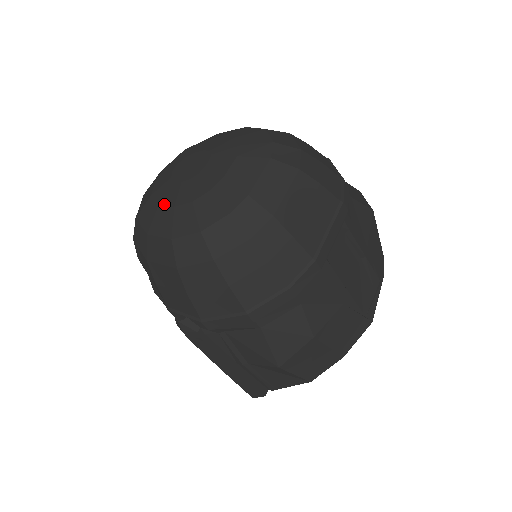
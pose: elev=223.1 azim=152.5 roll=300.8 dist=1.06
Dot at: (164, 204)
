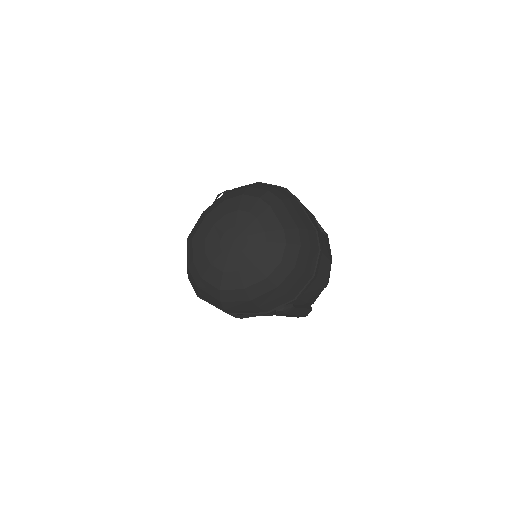
Dot at: (243, 268)
